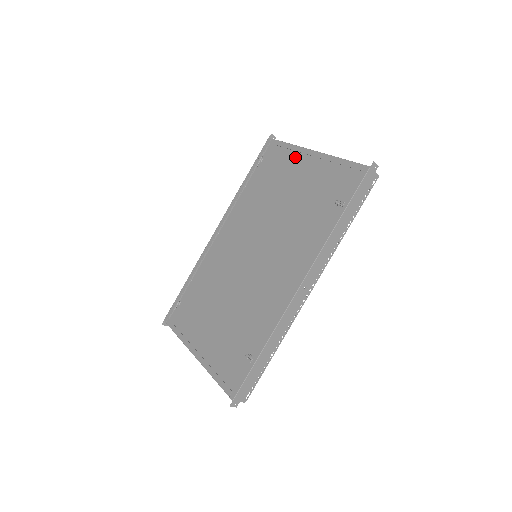
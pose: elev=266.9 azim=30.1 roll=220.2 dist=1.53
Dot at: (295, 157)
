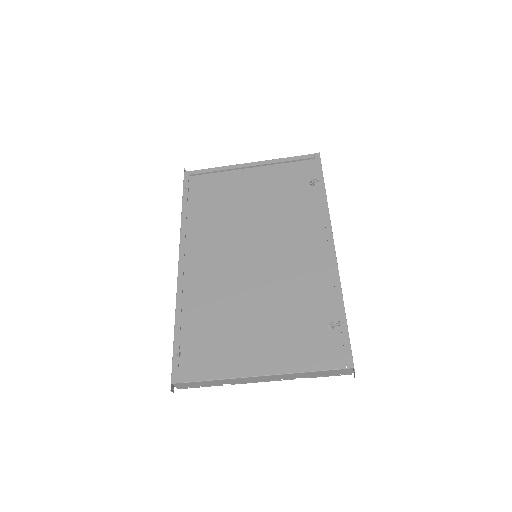
Dot at: (231, 175)
